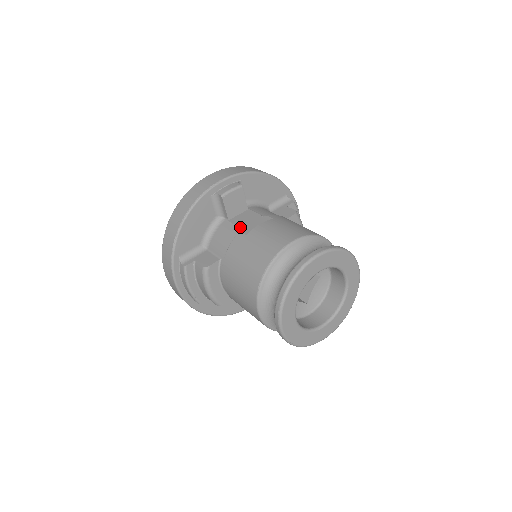
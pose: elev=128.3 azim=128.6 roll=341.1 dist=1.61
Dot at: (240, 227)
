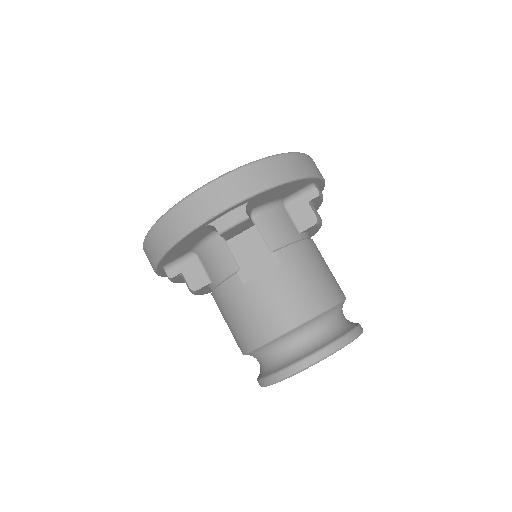
Dot at: (239, 264)
